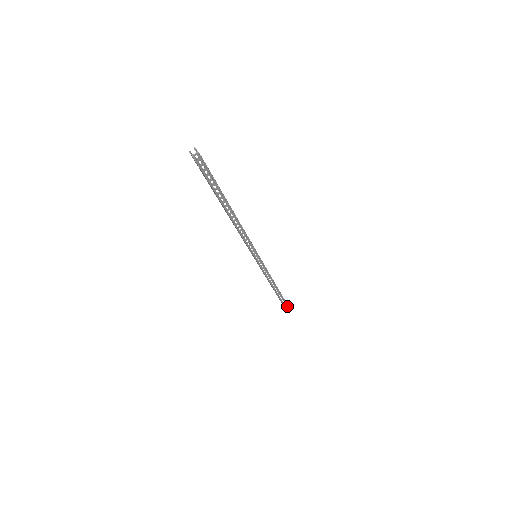
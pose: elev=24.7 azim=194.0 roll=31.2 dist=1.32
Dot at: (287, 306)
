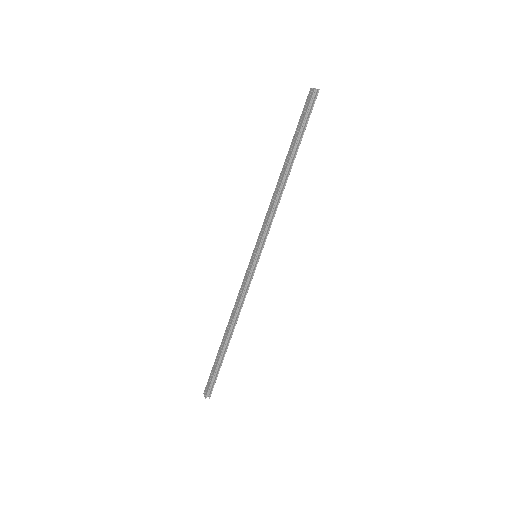
Dot at: (208, 396)
